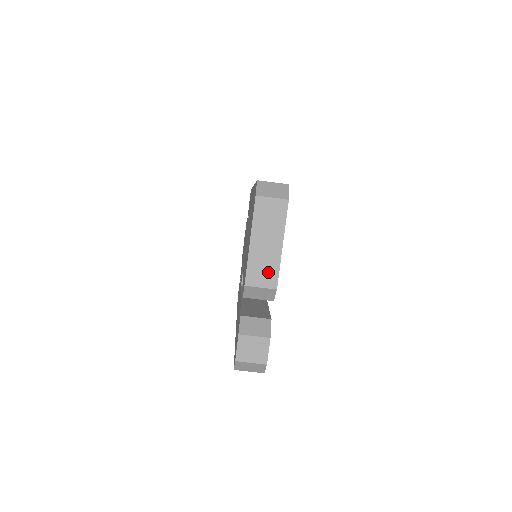
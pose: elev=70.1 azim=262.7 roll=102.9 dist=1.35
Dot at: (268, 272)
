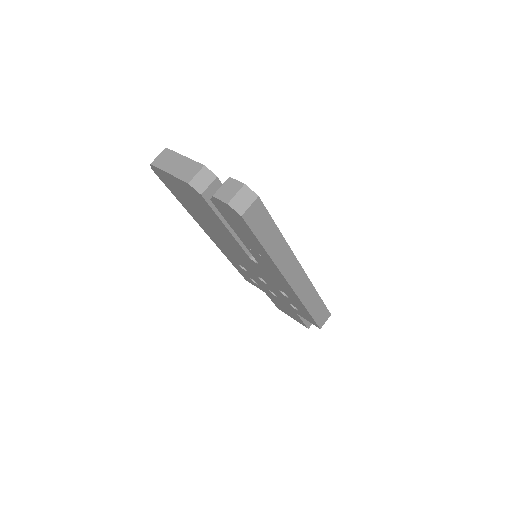
Dot at: (191, 168)
